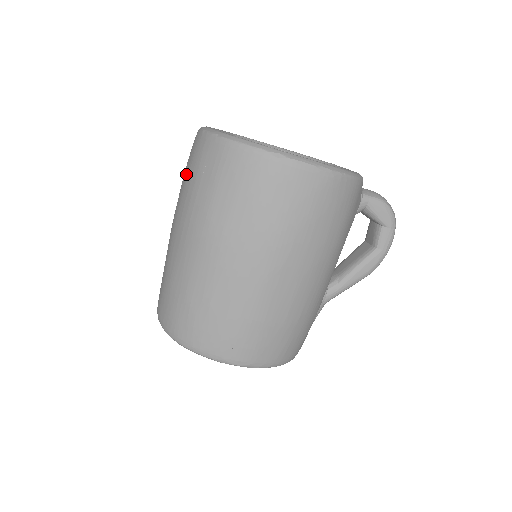
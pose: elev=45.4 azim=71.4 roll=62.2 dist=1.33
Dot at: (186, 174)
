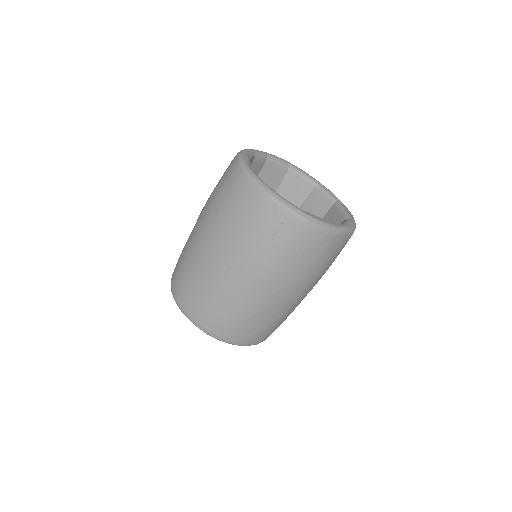
Dot at: (244, 224)
